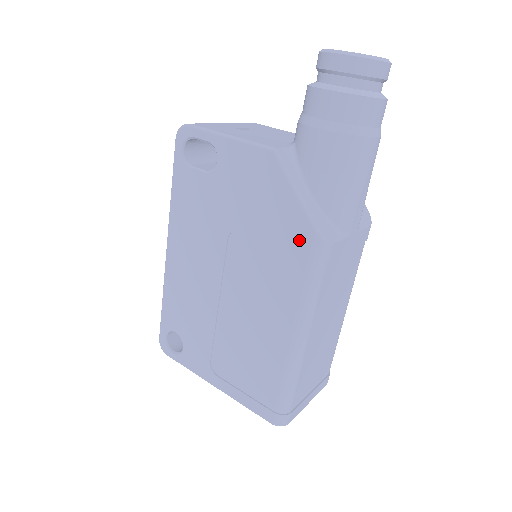
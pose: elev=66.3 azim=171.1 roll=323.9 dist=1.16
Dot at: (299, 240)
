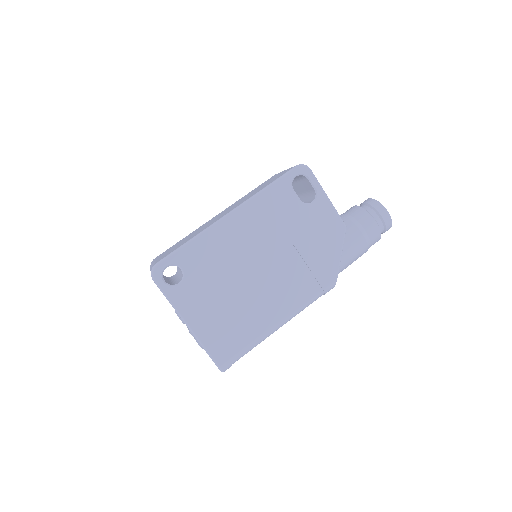
Dot at: (326, 276)
